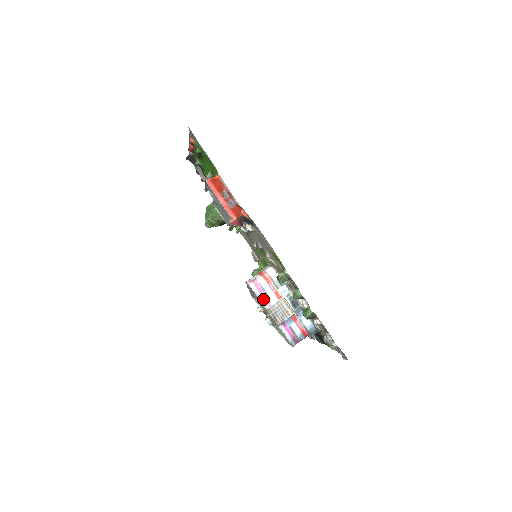
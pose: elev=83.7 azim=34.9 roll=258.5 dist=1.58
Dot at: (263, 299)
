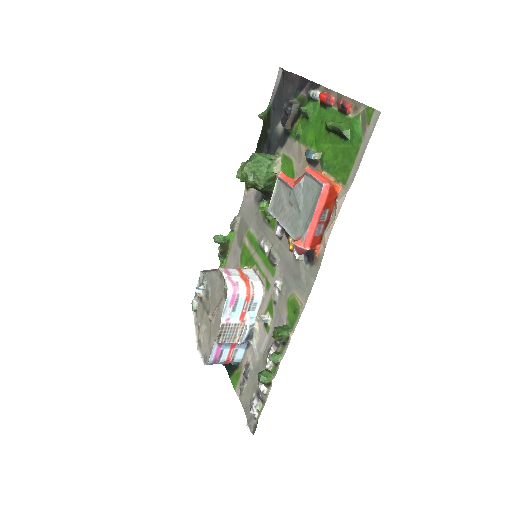
Dot at: (227, 311)
